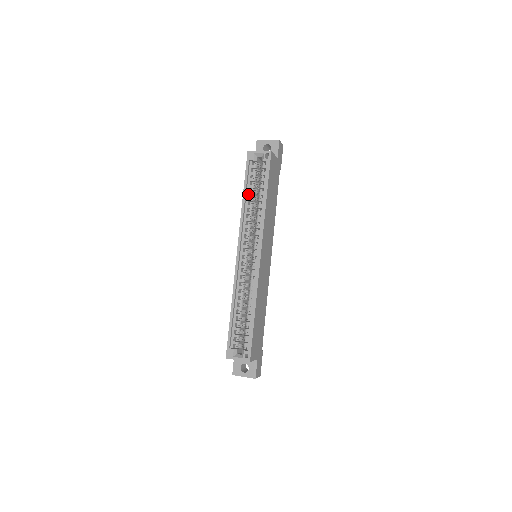
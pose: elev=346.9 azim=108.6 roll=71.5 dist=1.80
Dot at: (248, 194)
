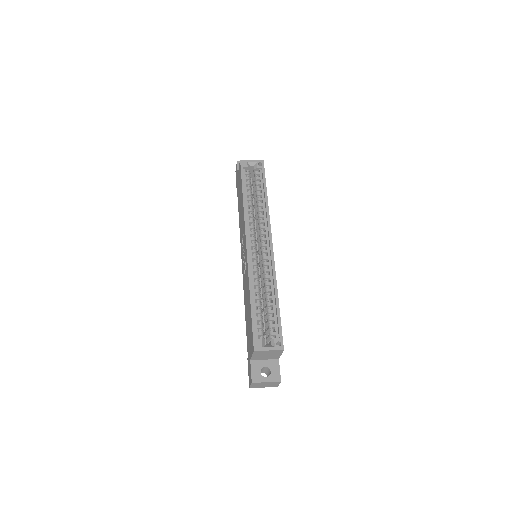
Dot at: (246, 194)
